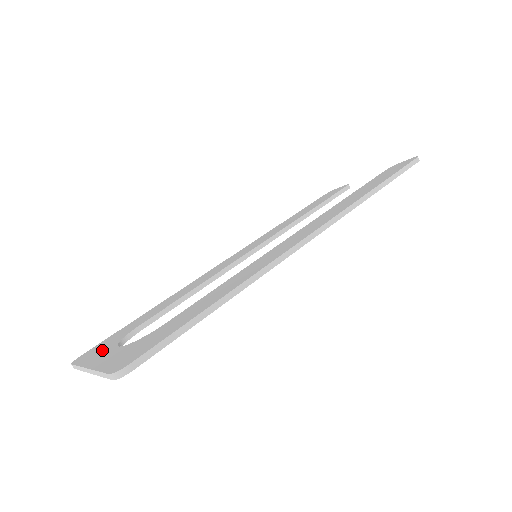
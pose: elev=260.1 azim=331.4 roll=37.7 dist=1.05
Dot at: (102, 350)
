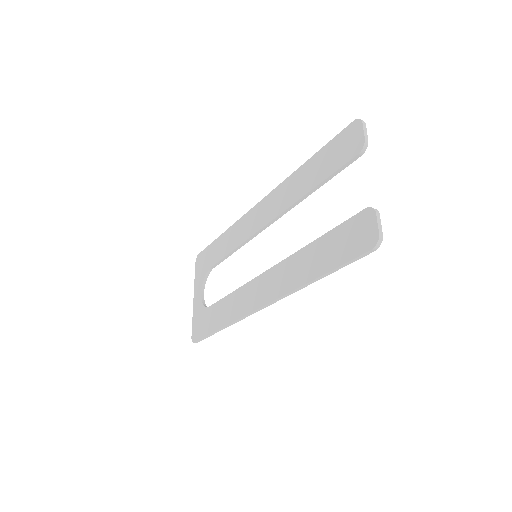
Dot at: (200, 276)
